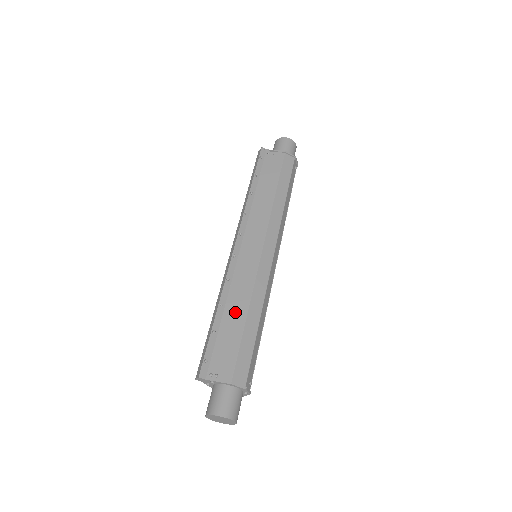
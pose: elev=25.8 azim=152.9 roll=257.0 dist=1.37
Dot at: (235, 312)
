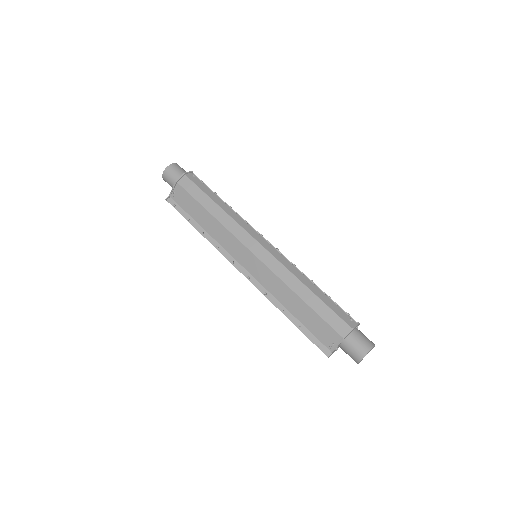
Dot at: (292, 303)
